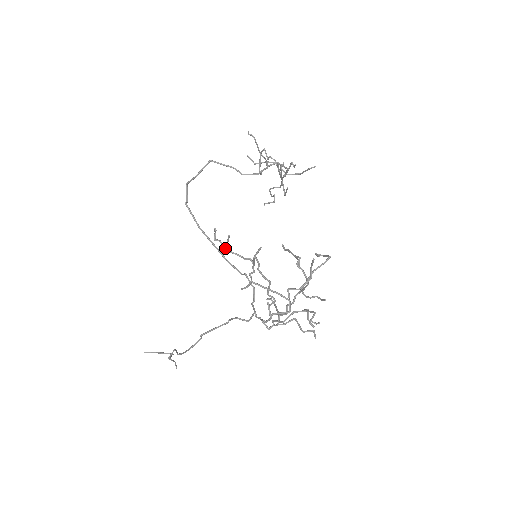
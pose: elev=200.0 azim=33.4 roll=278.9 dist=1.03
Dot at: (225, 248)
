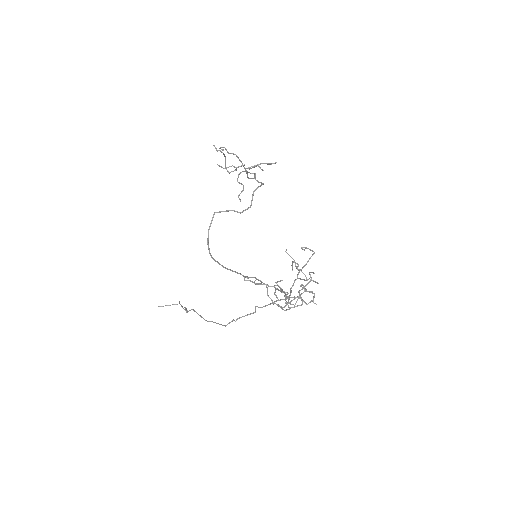
Dot at: (254, 283)
